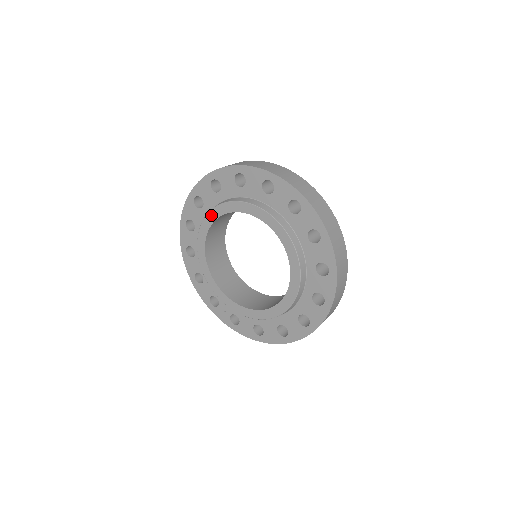
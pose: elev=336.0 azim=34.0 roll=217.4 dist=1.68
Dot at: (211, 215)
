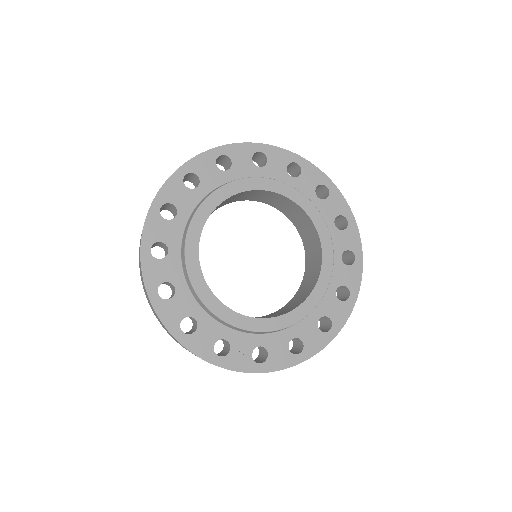
Dot at: (201, 212)
